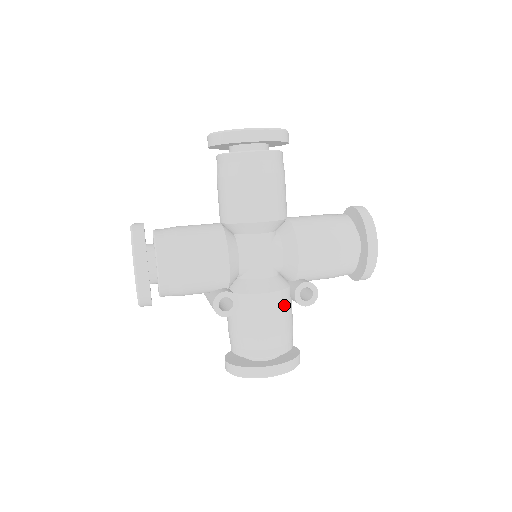
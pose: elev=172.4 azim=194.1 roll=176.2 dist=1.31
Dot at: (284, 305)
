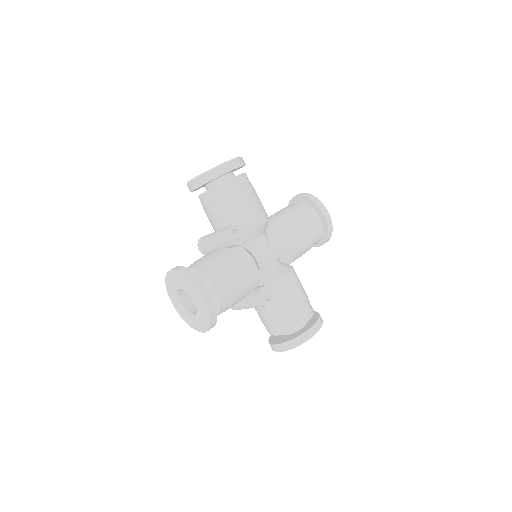
Dot at: (251, 284)
